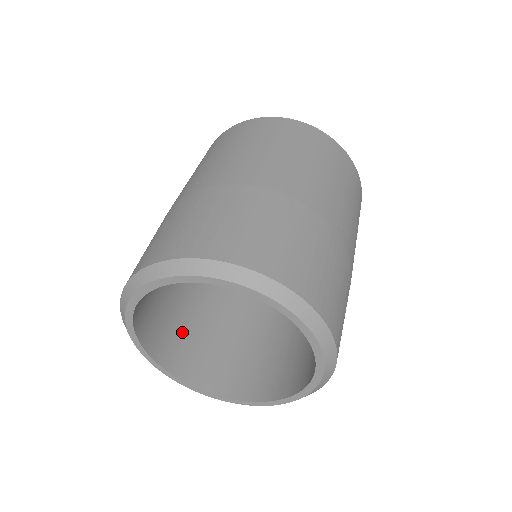
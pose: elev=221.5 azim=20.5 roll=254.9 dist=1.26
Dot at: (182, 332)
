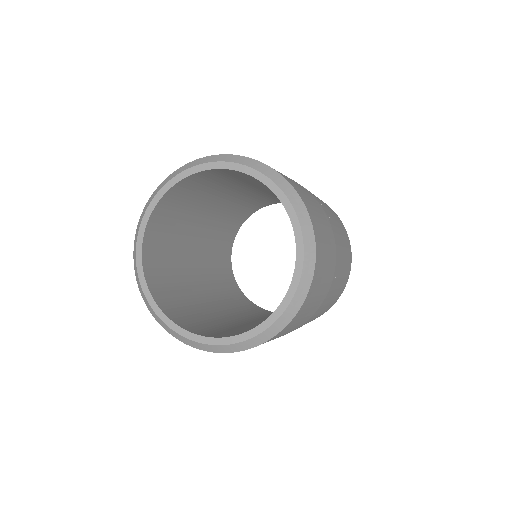
Dot at: (216, 328)
